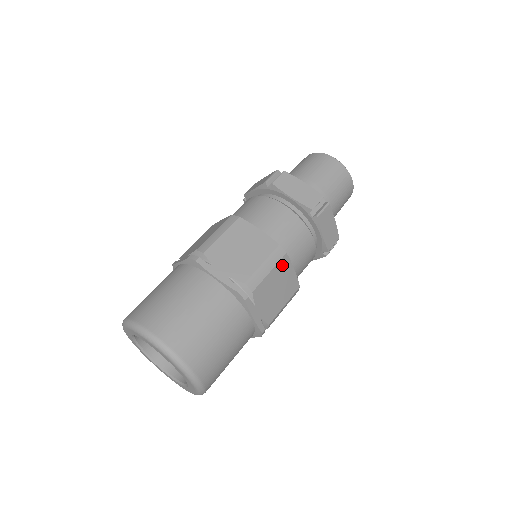
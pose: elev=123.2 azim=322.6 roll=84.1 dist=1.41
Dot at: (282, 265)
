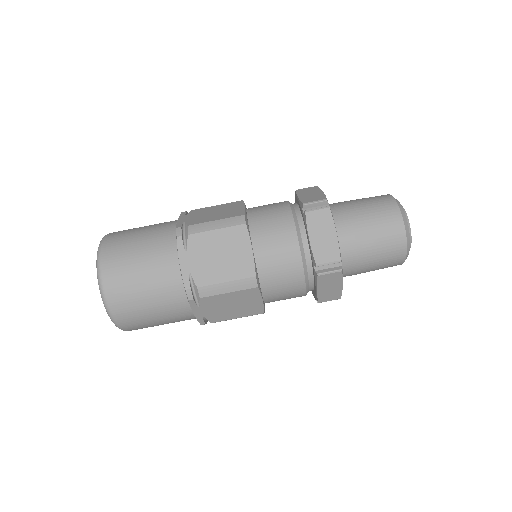
Dot at: (248, 293)
